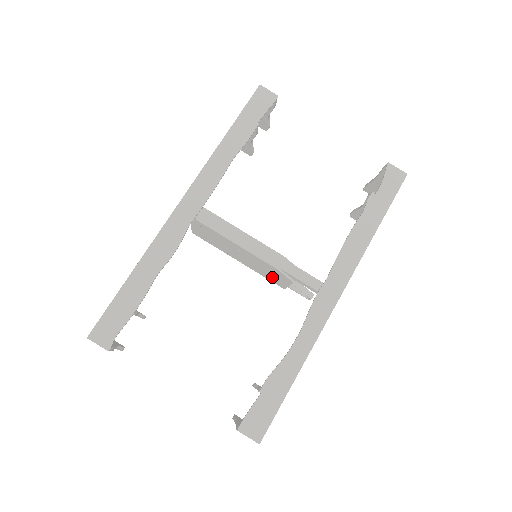
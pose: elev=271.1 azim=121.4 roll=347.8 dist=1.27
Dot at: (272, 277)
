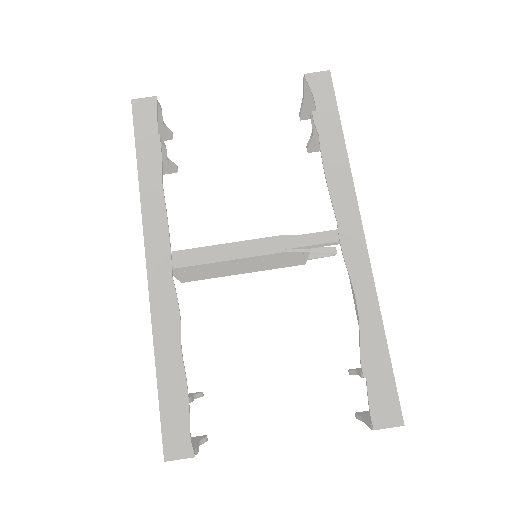
Dot at: (286, 263)
